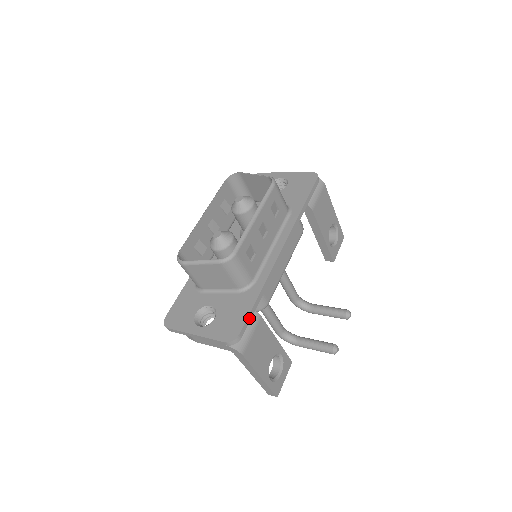
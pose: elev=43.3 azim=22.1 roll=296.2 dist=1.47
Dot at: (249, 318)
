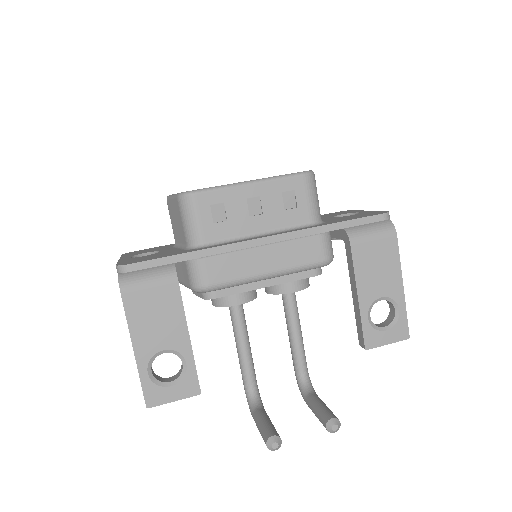
Dot at: (157, 263)
